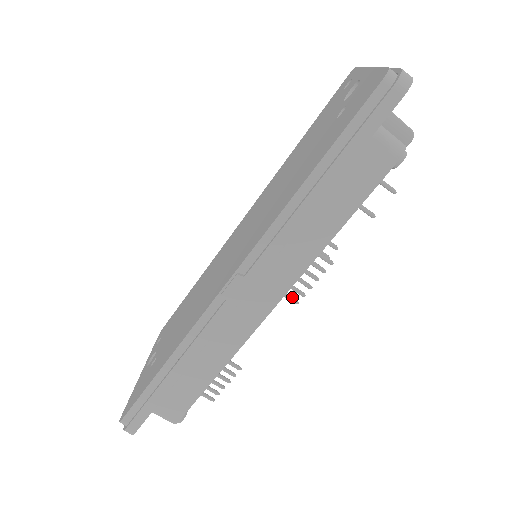
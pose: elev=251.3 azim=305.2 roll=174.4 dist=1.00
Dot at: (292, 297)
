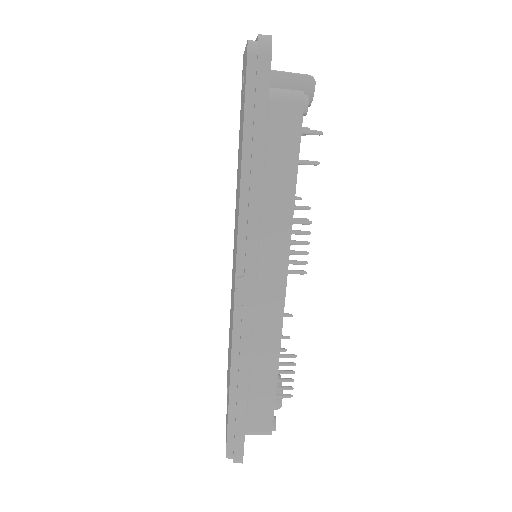
Dot at: (297, 270)
